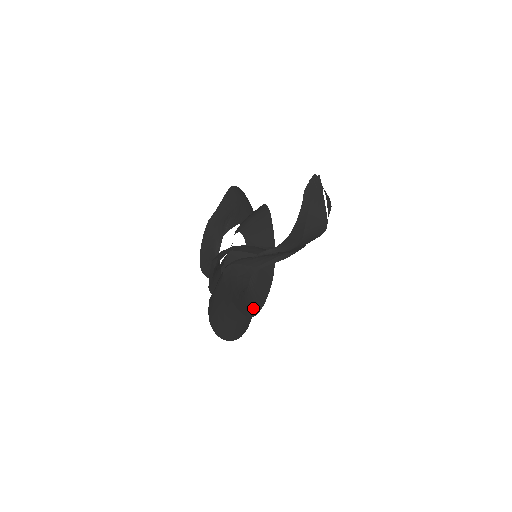
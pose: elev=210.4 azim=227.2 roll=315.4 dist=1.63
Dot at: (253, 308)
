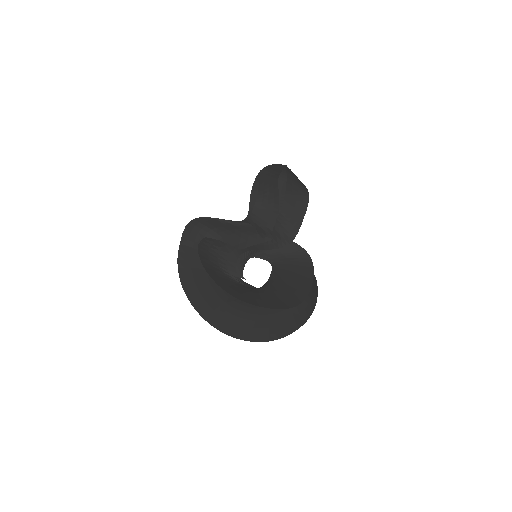
Dot at: (233, 292)
